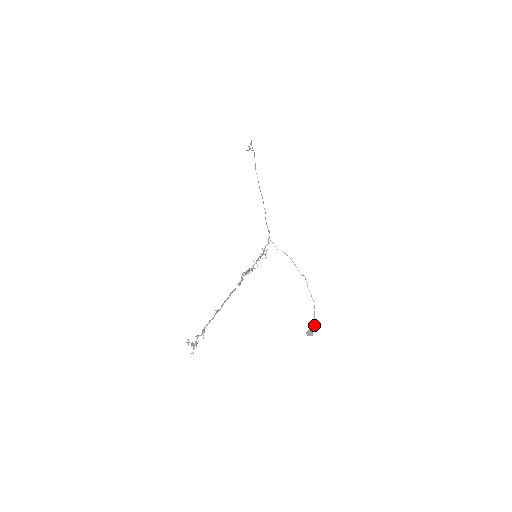
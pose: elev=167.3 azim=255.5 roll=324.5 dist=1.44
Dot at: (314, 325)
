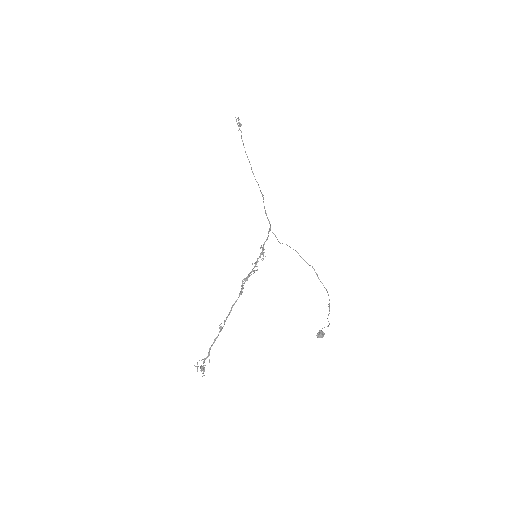
Dot at: (328, 321)
